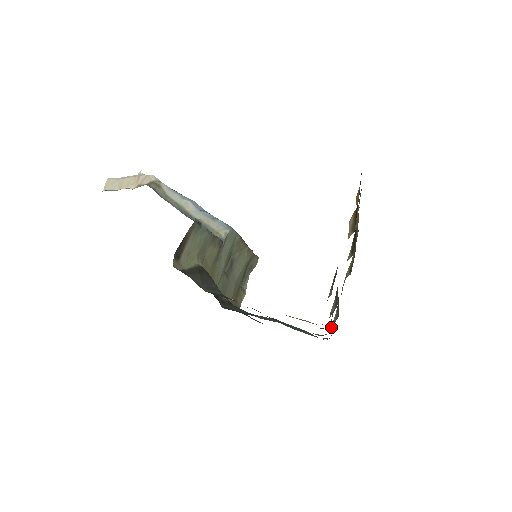
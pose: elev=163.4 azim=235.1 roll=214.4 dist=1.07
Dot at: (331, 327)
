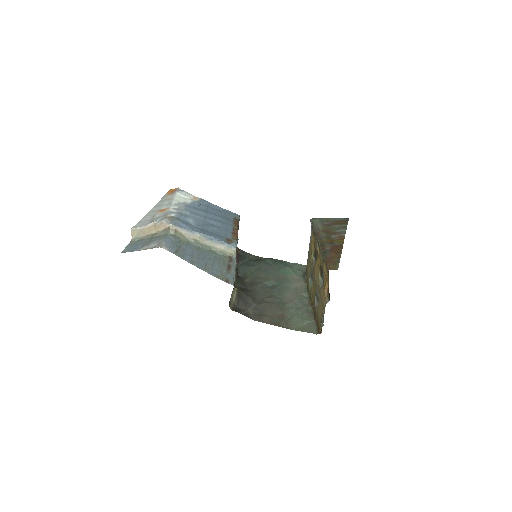
Dot at: (310, 287)
